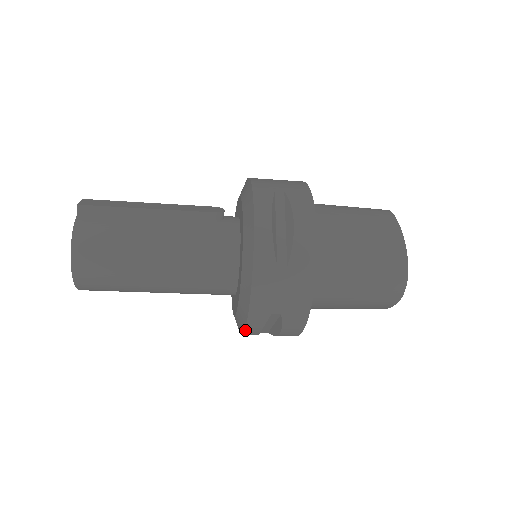
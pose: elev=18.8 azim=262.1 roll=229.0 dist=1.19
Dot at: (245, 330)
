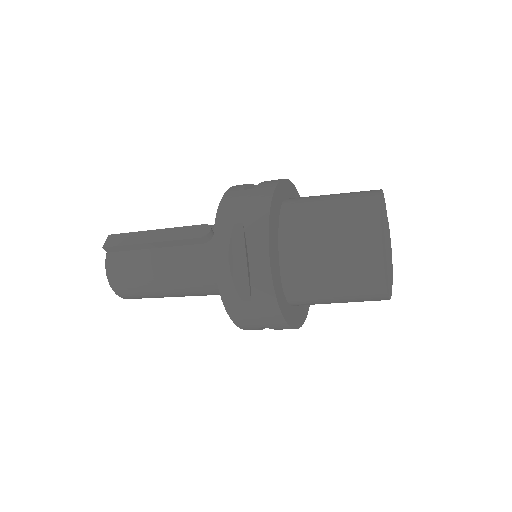
Dot at: occluded
